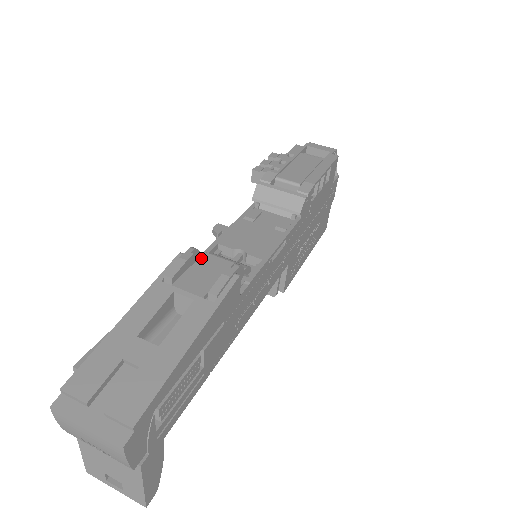
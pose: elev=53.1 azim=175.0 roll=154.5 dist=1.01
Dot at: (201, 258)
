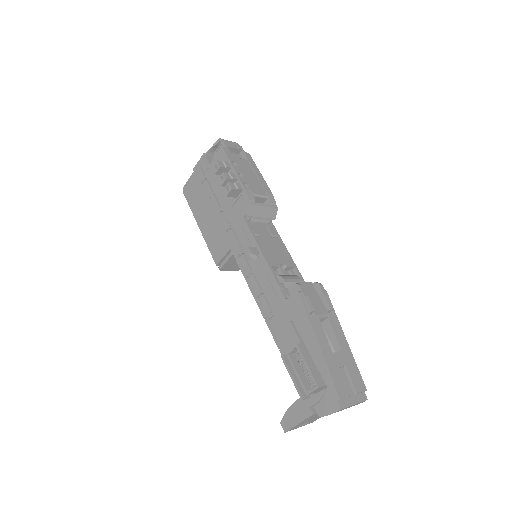
Dot at: occluded
